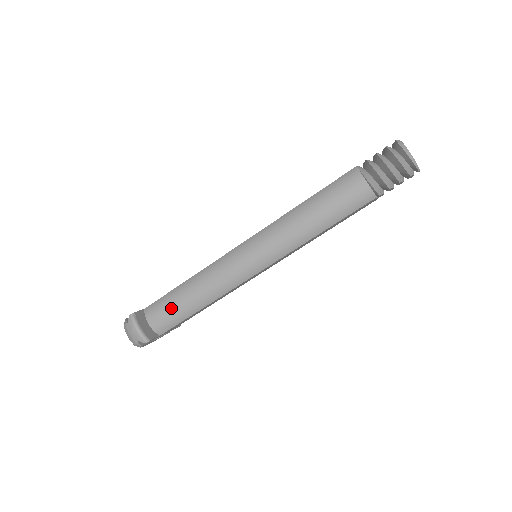
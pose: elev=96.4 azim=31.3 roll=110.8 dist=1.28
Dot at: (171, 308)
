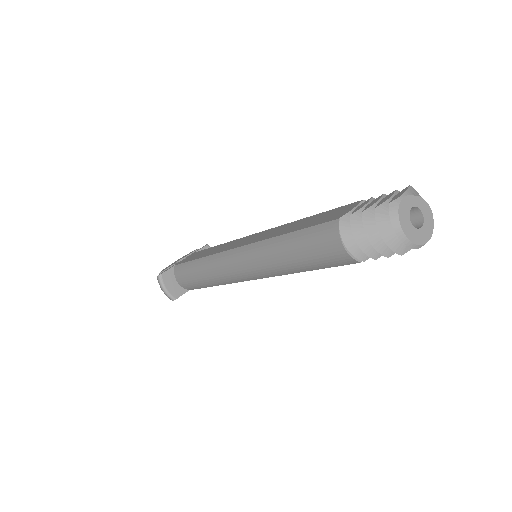
Dot at: (189, 278)
